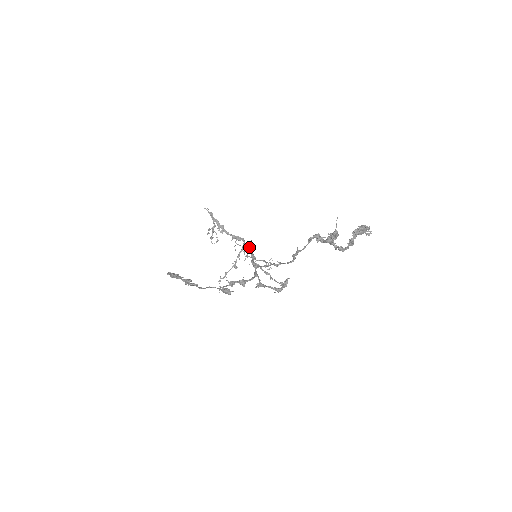
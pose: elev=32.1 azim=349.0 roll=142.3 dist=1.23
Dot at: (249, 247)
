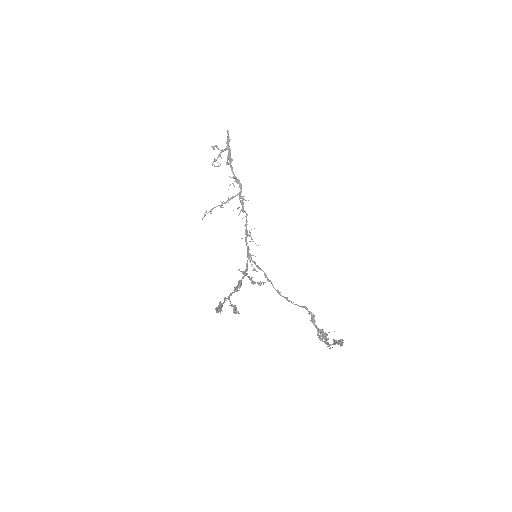
Dot at: (247, 215)
